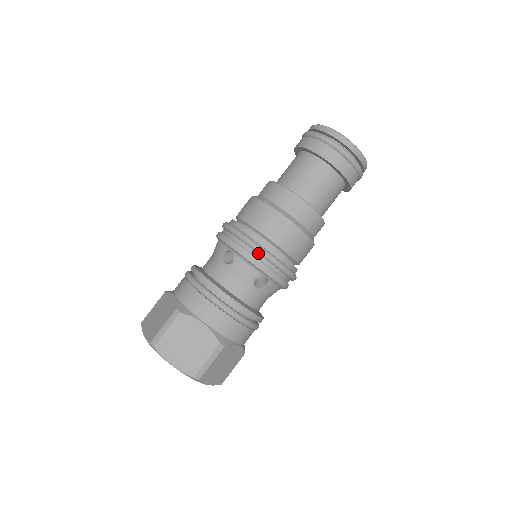
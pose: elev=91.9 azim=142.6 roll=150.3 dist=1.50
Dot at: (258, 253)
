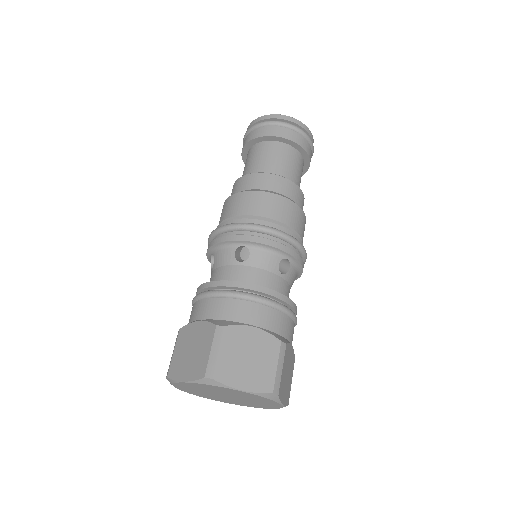
Dot at: (272, 235)
